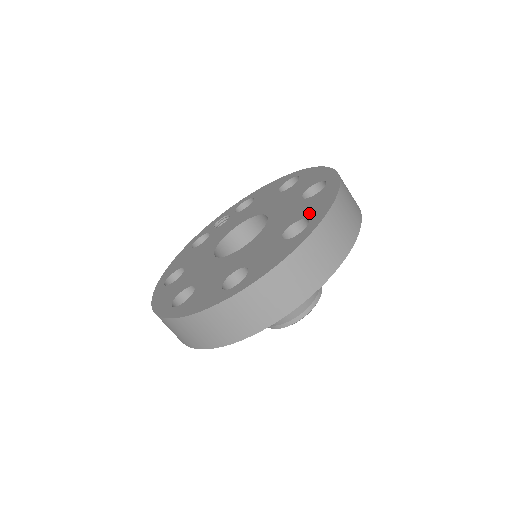
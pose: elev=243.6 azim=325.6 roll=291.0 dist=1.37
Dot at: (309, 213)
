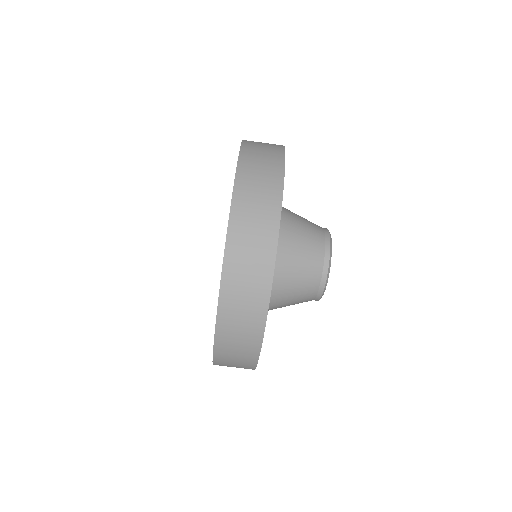
Dot at: occluded
